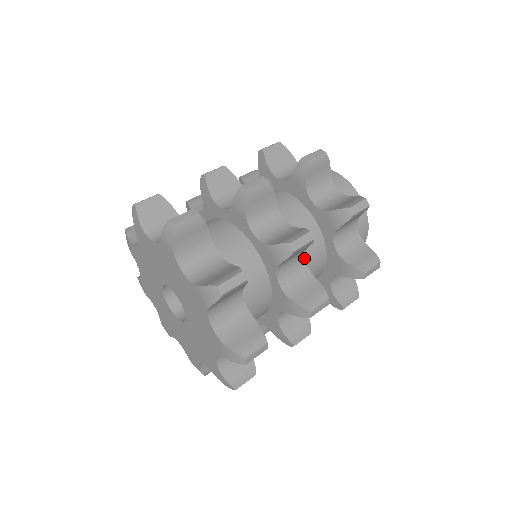
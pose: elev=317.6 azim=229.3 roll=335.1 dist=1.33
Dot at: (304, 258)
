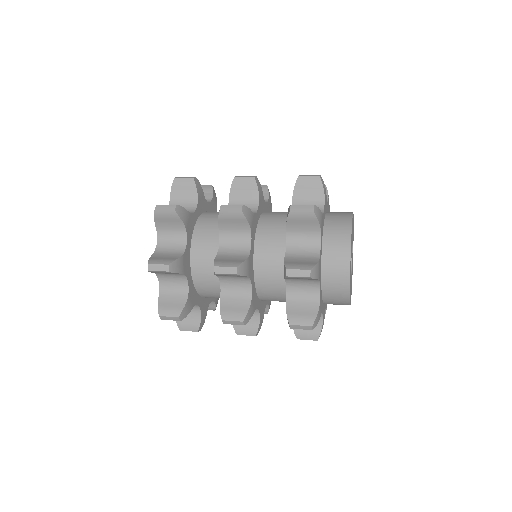
Dot at: (250, 282)
